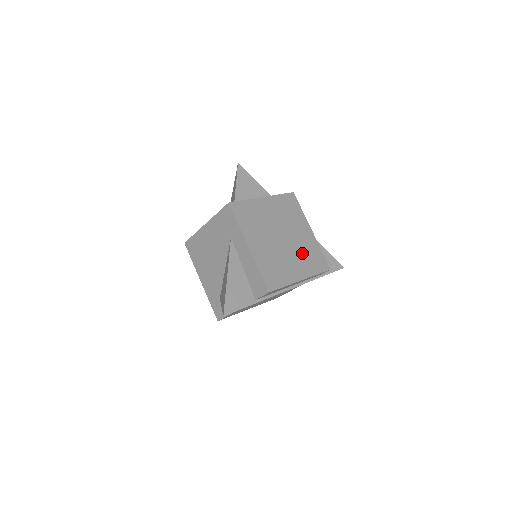
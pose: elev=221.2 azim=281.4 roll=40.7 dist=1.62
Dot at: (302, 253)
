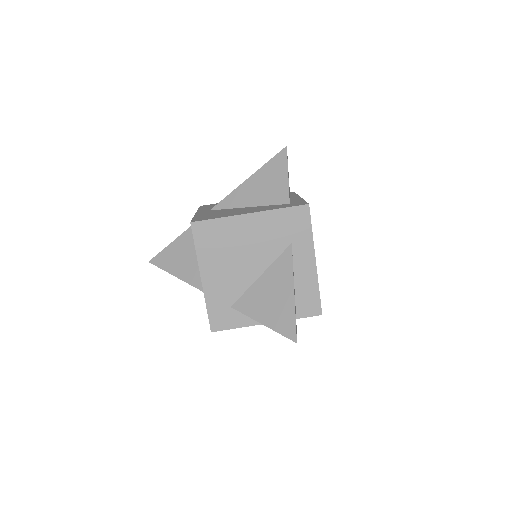
Dot at: occluded
